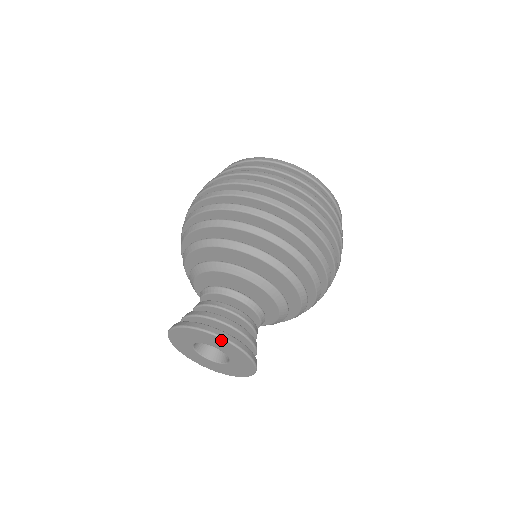
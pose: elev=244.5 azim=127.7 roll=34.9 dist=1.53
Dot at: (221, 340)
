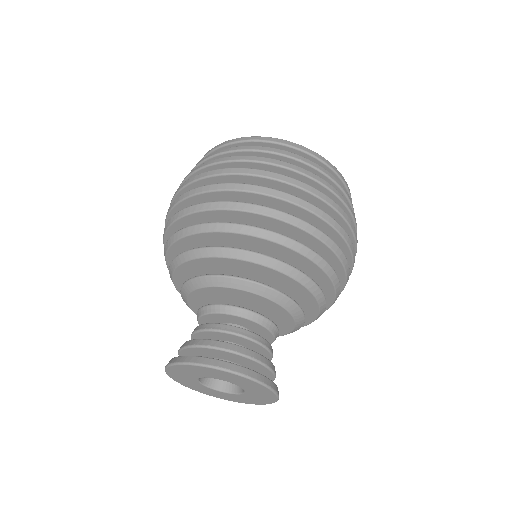
Dot at: (219, 371)
